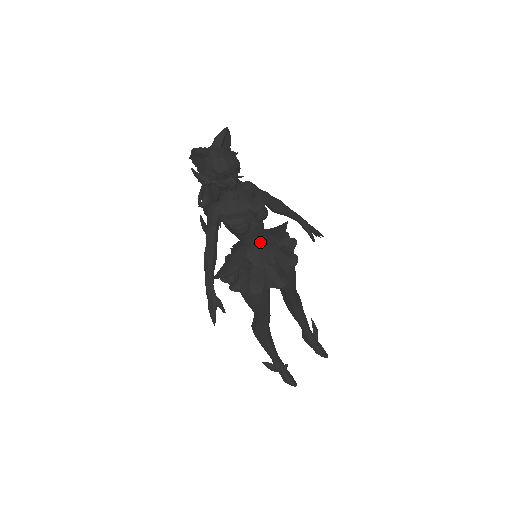
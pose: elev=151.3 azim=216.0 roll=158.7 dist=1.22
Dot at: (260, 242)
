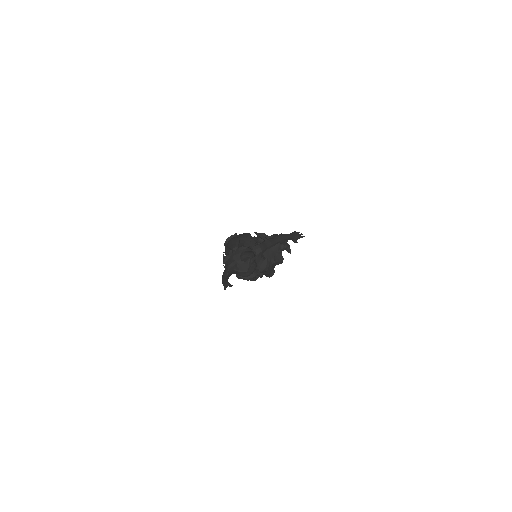
Dot at: occluded
